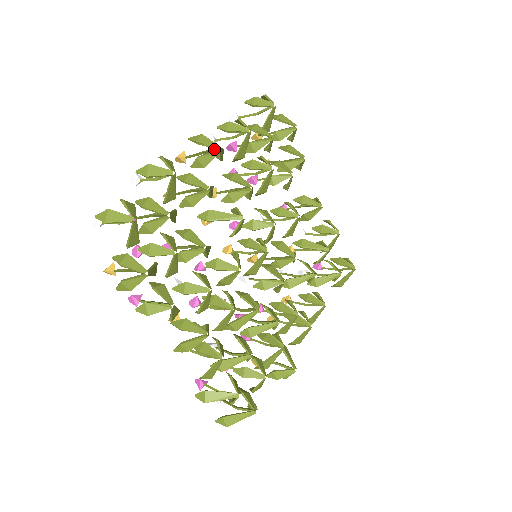
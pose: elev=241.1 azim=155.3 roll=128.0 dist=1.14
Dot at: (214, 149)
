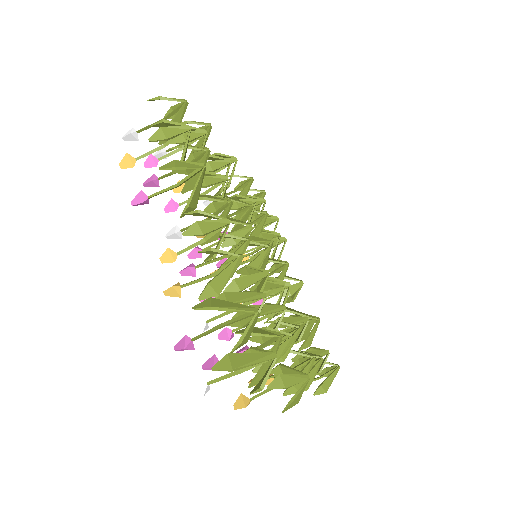
Dot at: occluded
